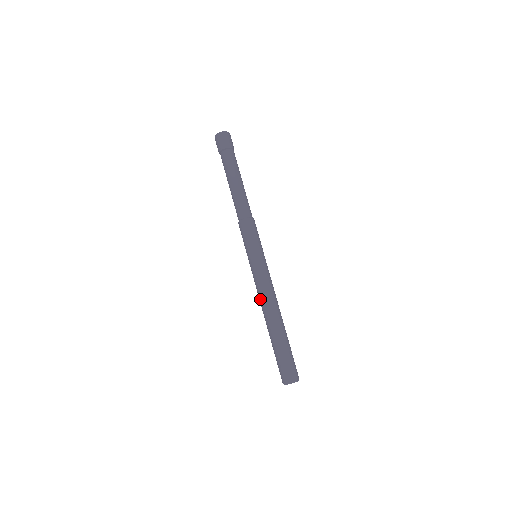
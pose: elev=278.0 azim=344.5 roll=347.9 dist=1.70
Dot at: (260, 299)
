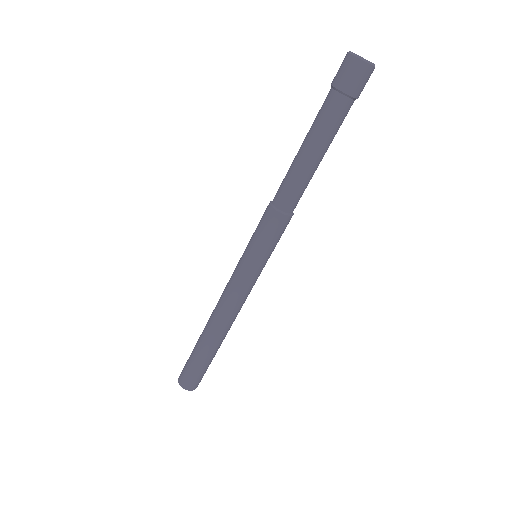
Dot at: (221, 305)
